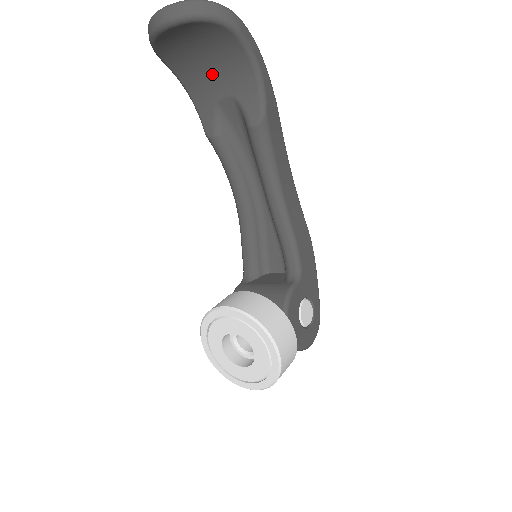
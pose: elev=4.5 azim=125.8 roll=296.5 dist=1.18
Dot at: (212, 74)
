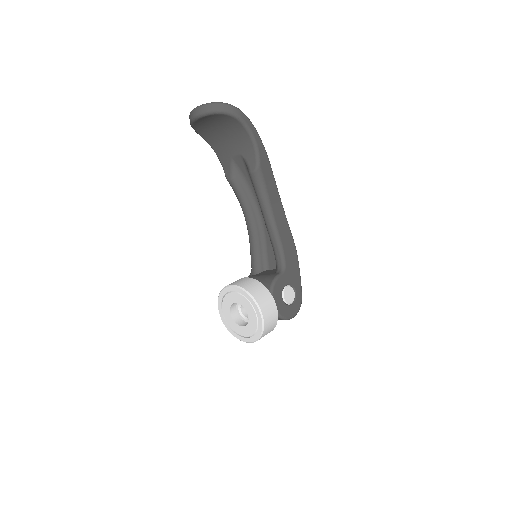
Dot at: (228, 142)
